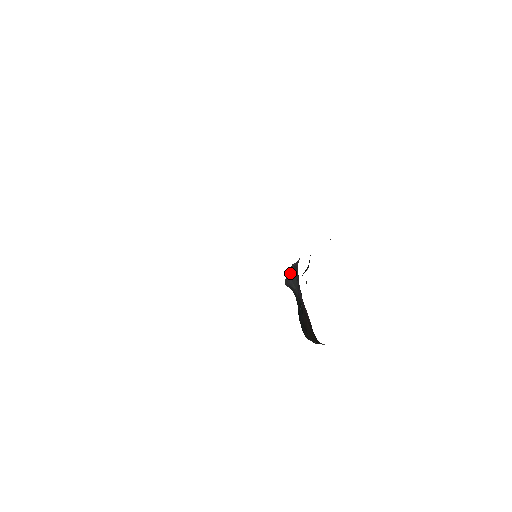
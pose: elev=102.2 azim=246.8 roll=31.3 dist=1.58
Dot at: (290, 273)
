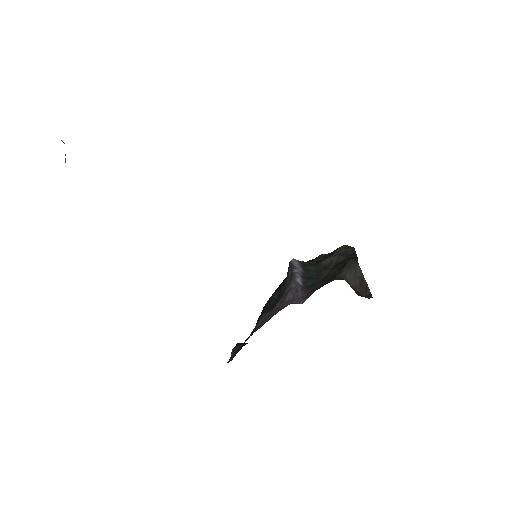
Dot at: (291, 277)
